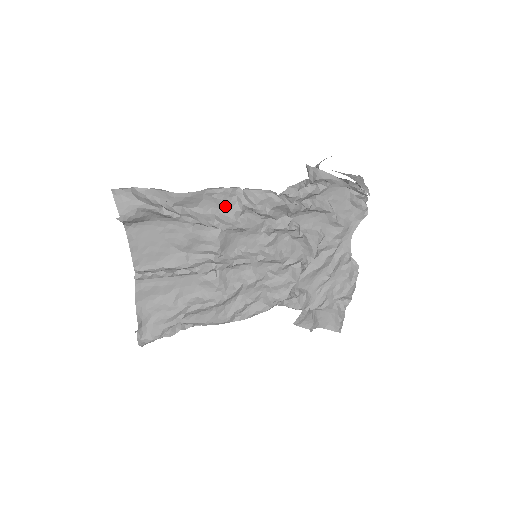
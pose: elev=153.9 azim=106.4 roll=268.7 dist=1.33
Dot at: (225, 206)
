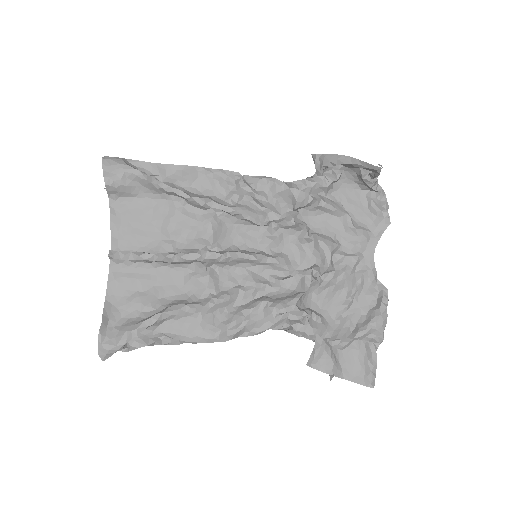
Dot at: (221, 189)
